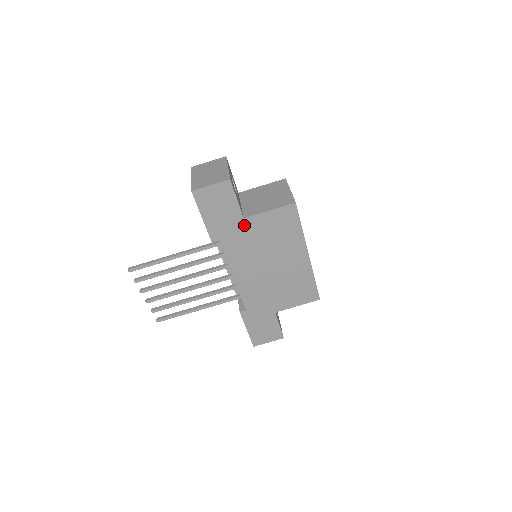
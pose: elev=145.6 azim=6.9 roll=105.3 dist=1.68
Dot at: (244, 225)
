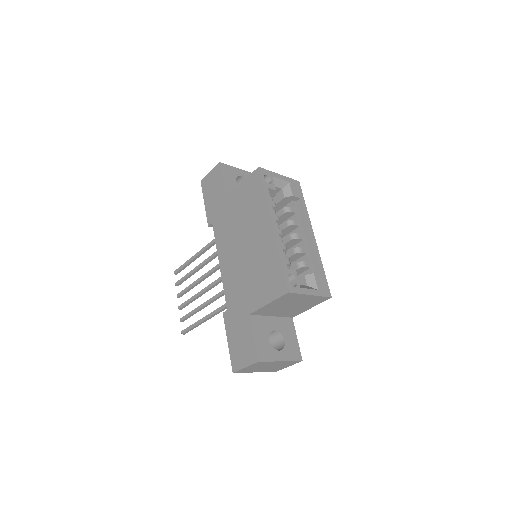
Dot at: (227, 203)
